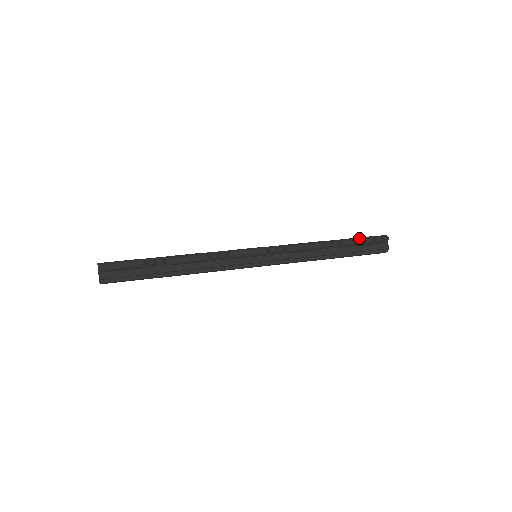
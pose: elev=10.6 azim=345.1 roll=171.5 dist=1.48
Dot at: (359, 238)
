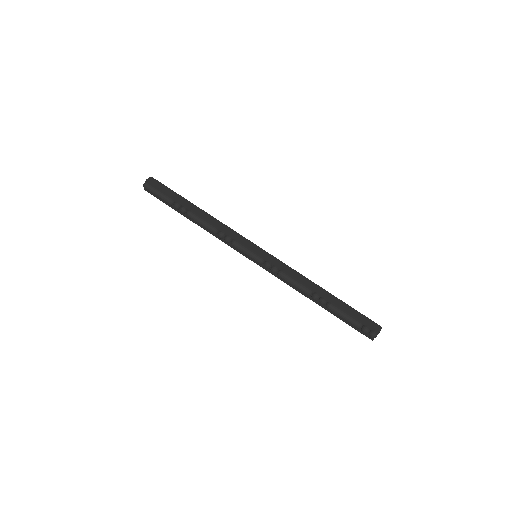
Dot at: (346, 316)
